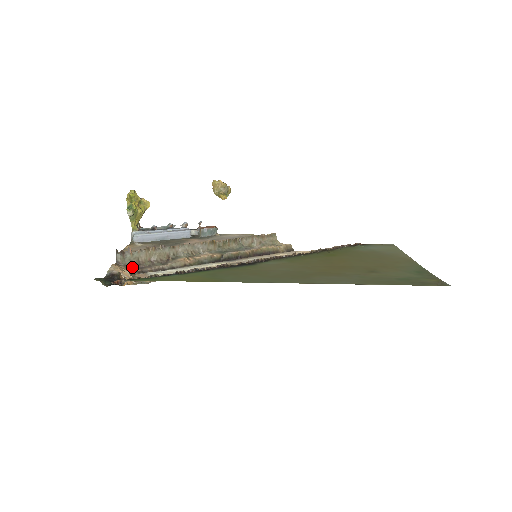
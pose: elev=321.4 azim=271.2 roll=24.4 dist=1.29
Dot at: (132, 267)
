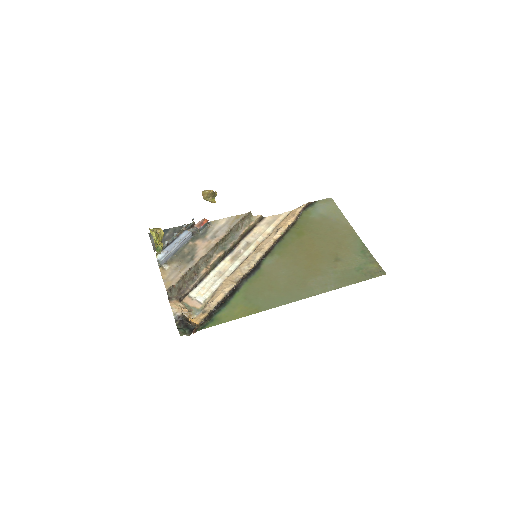
Dot at: (178, 296)
